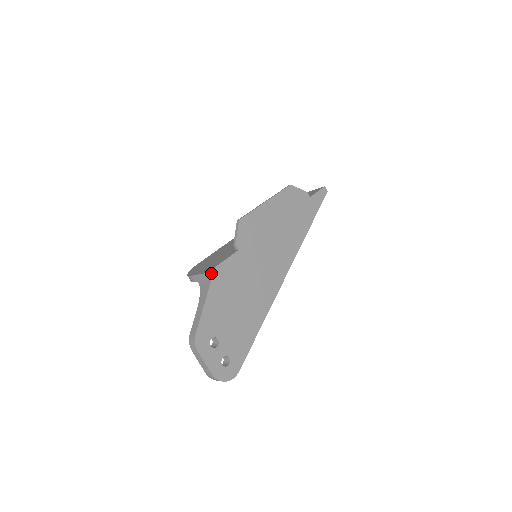
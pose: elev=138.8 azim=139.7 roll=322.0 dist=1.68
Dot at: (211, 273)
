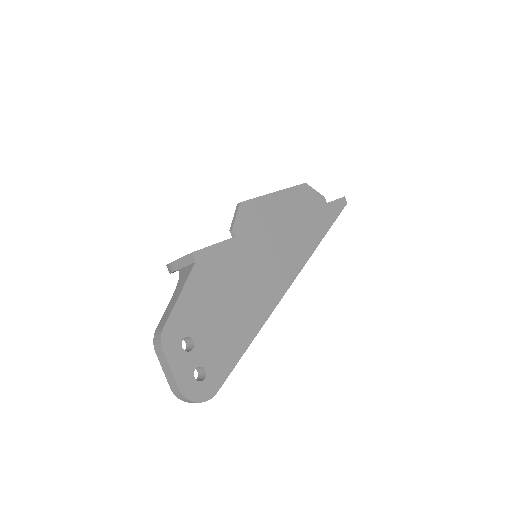
Dot at: (196, 254)
